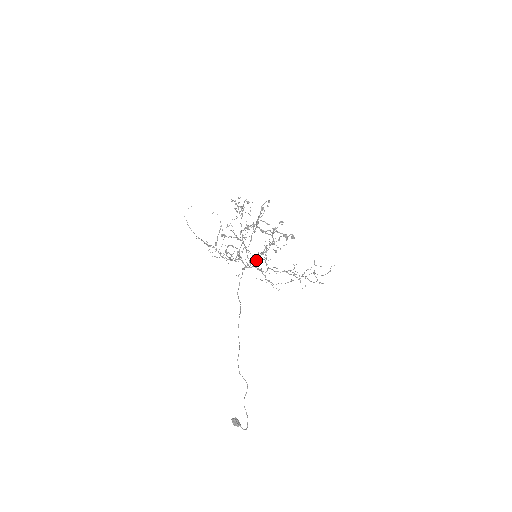
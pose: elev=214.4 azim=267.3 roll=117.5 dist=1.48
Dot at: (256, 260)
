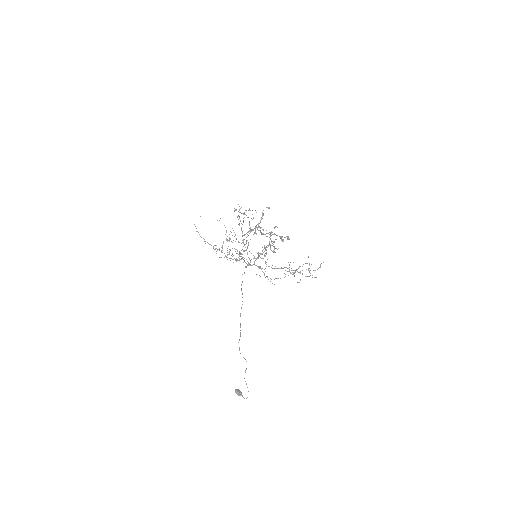
Dot at: (256, 259)
